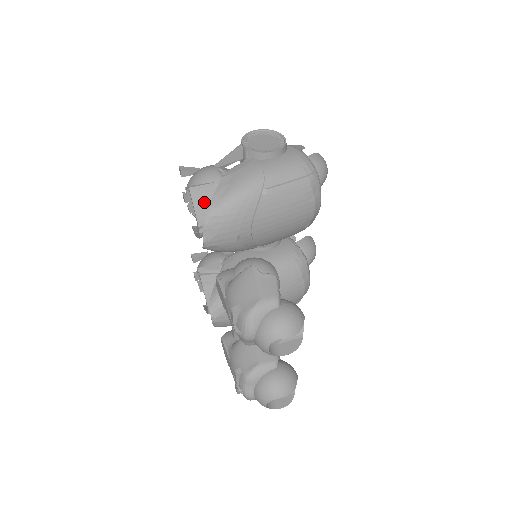
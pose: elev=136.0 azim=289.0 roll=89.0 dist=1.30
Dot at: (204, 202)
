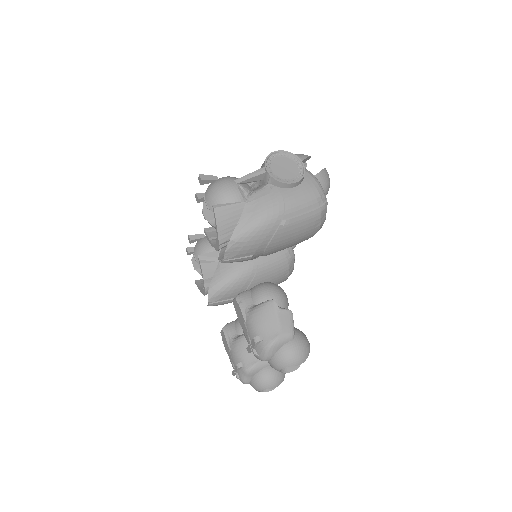
Dot at: (226, 222)
